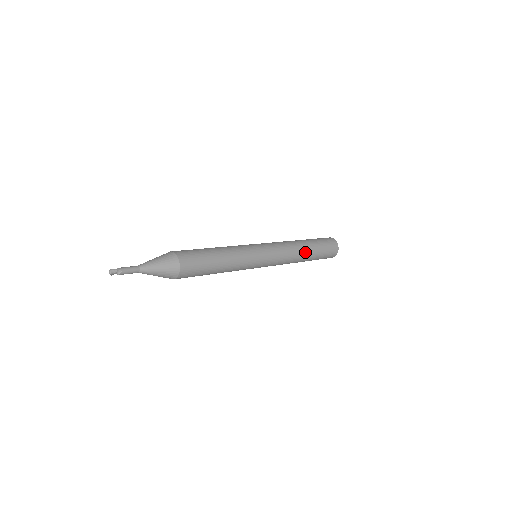
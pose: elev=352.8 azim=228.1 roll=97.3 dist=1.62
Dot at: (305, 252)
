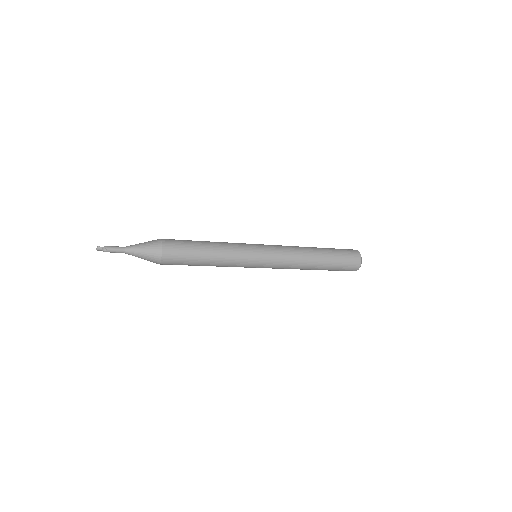
Dot at: (314, 262)
